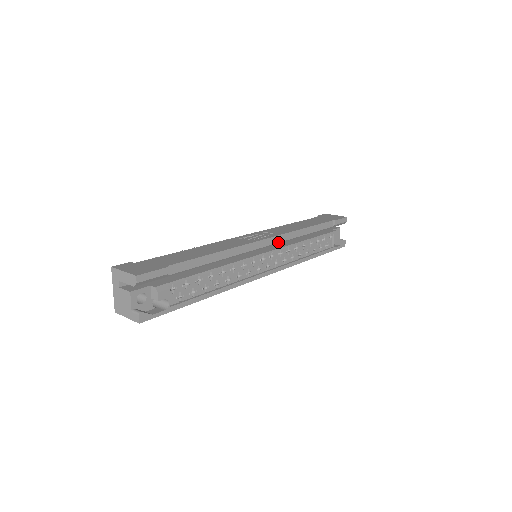
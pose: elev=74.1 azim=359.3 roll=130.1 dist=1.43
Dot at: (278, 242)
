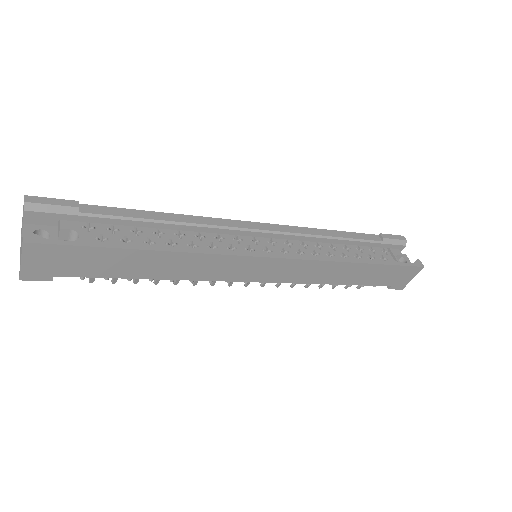
Dot at: (278, 231)
